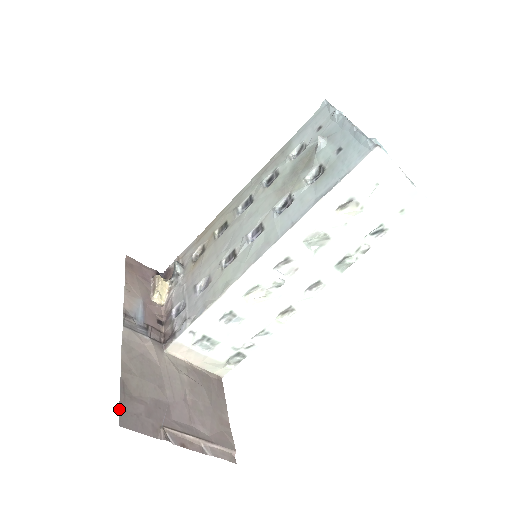
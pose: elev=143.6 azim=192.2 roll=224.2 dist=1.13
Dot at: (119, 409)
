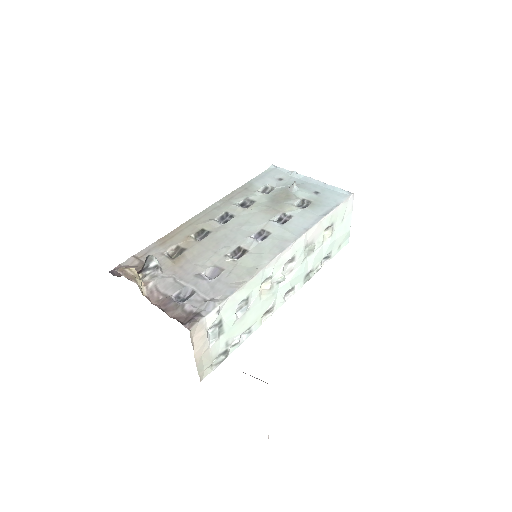
Dot at: occluded
